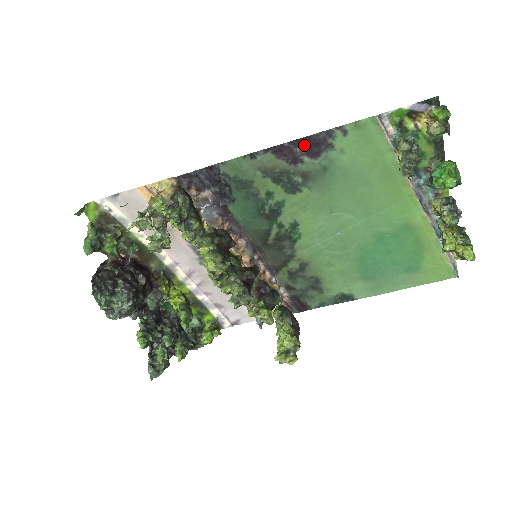
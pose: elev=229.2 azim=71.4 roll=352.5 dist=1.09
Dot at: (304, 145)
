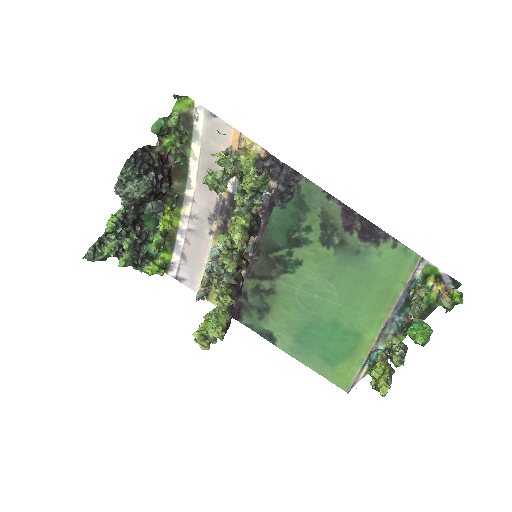
Dot at: (365, 226)
